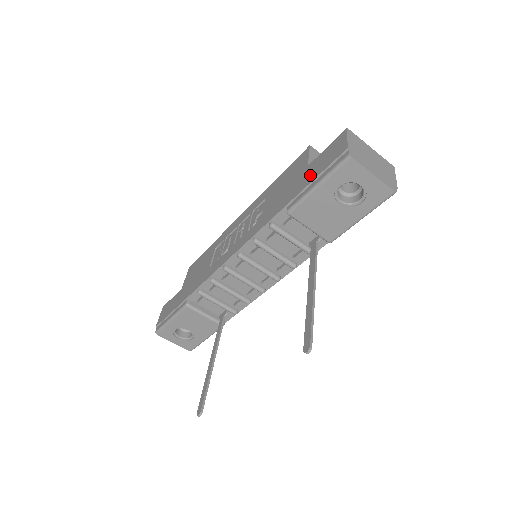
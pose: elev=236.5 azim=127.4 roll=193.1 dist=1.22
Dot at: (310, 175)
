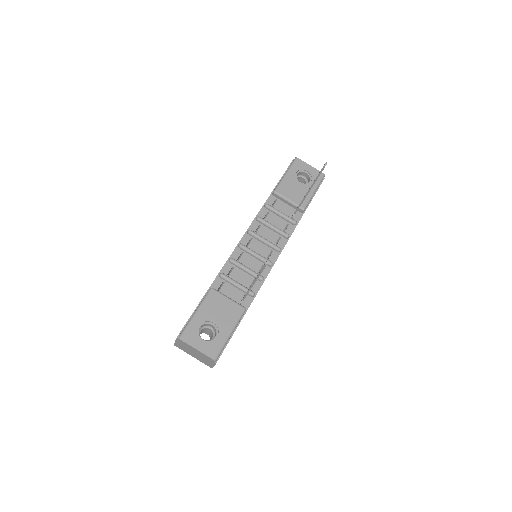
Dot at: occluded
